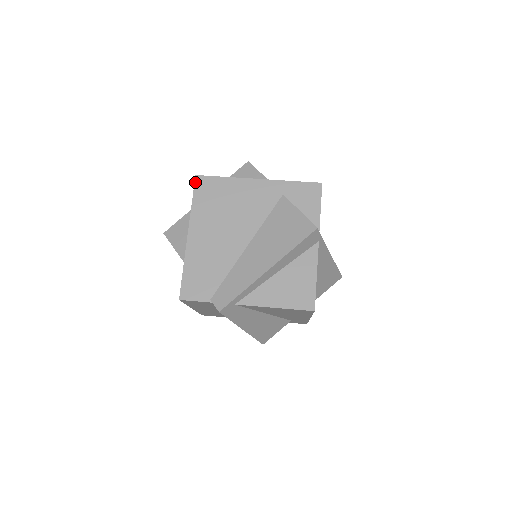
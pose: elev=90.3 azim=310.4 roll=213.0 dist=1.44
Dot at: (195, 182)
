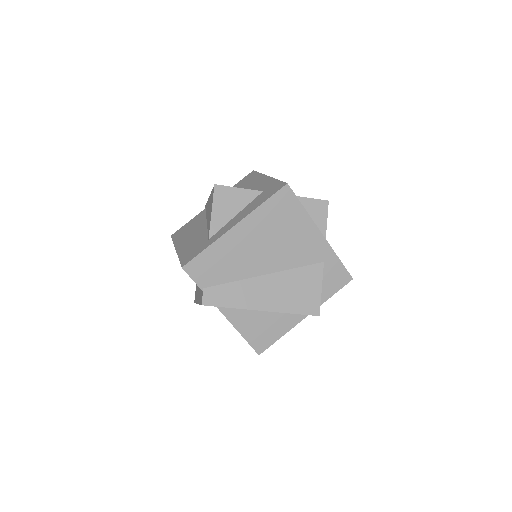
Dot at: (282, 189)
